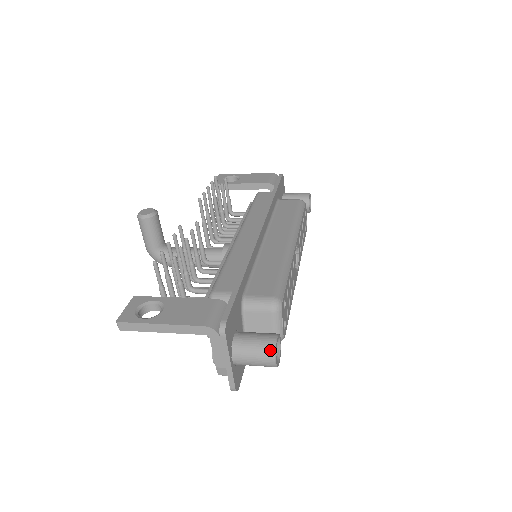
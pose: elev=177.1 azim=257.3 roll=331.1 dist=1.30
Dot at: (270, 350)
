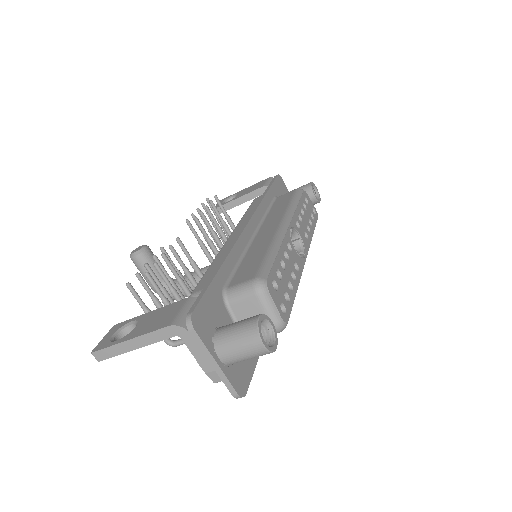
Dot at: (252, 333)
